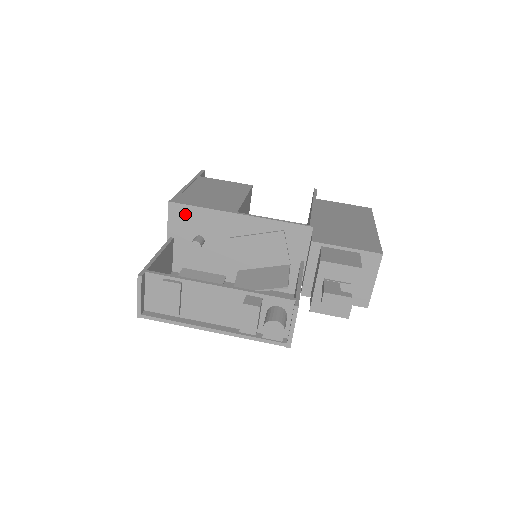
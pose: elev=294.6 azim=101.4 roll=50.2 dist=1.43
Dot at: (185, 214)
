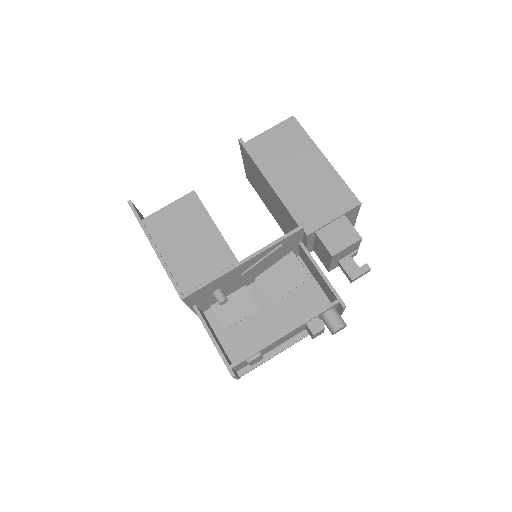
Dot at: (199, 293)
